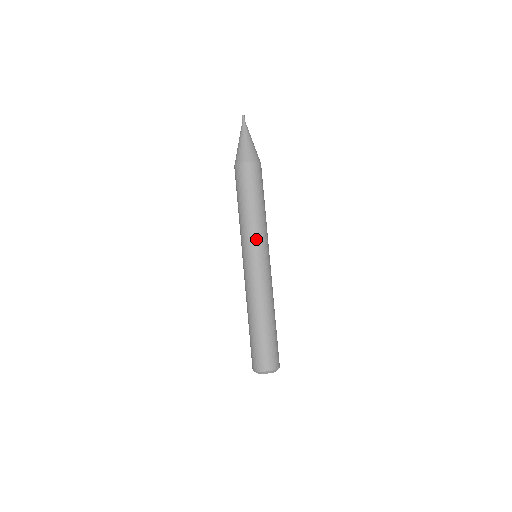
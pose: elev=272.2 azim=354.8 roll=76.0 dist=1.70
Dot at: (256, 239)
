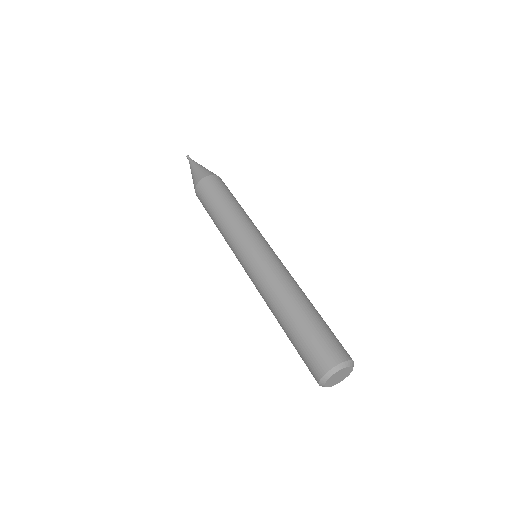
Dot at: (239, 236)
